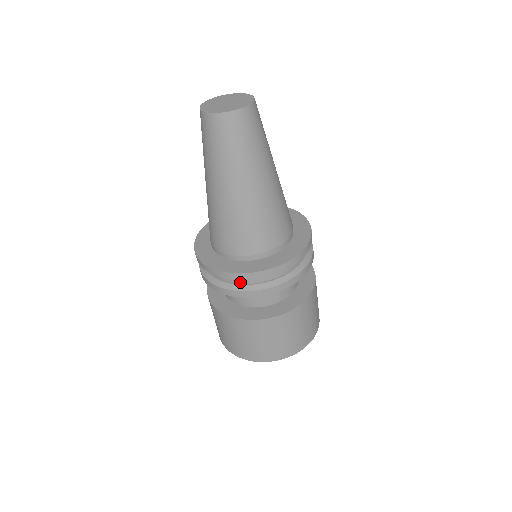
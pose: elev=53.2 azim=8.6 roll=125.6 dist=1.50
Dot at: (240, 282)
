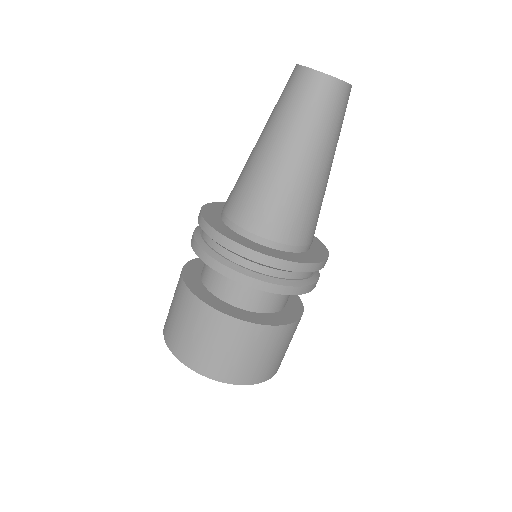
Dot at: (302, 276)
